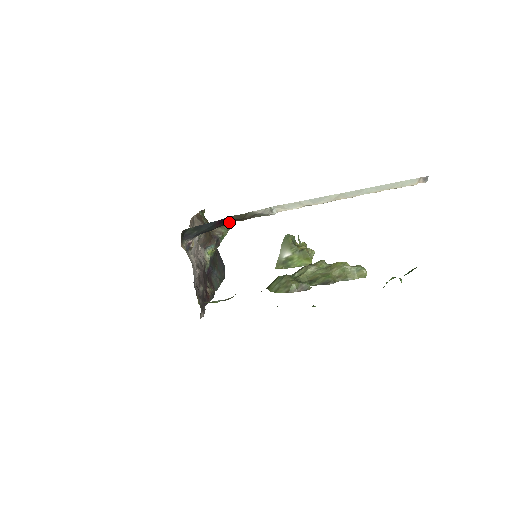
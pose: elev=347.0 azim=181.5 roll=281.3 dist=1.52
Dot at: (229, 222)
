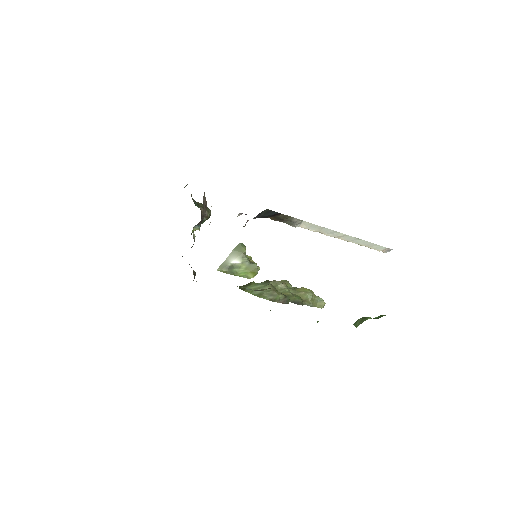
Dot at: occluded
